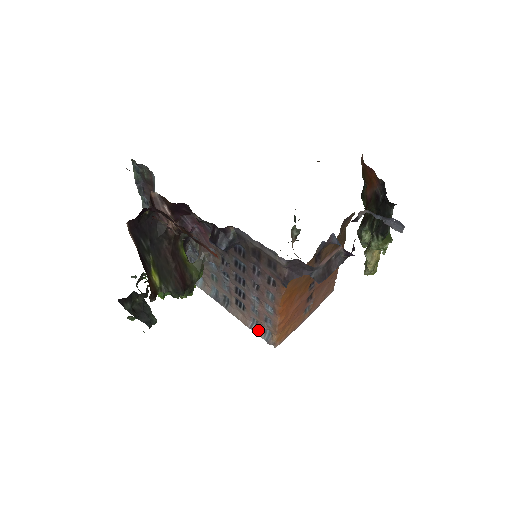
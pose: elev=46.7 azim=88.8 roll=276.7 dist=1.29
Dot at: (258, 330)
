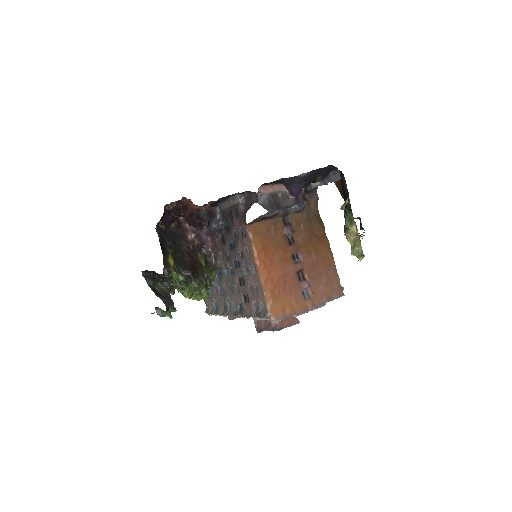
Dot at: (258, 312)
